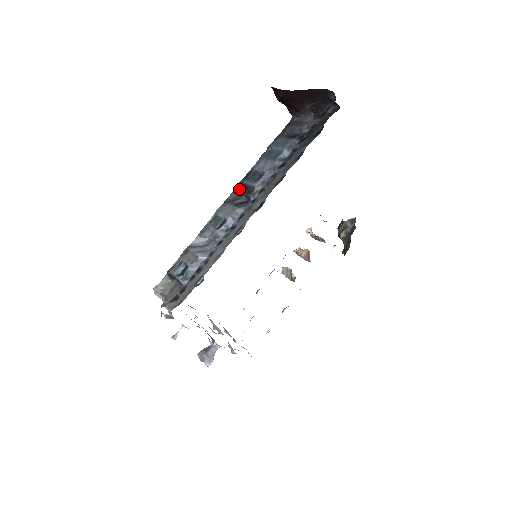
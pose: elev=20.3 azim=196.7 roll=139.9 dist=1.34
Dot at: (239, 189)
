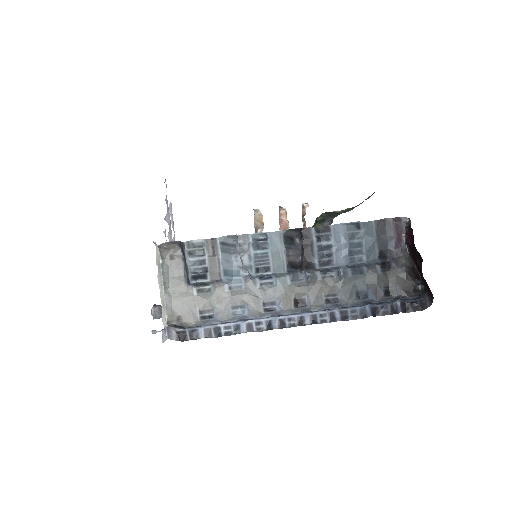
Dot at: (305, 245)
